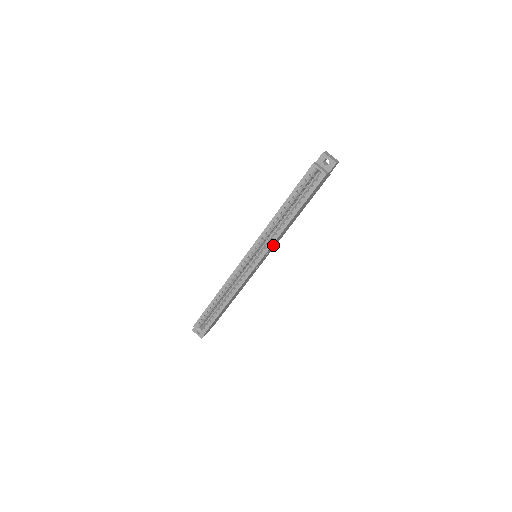
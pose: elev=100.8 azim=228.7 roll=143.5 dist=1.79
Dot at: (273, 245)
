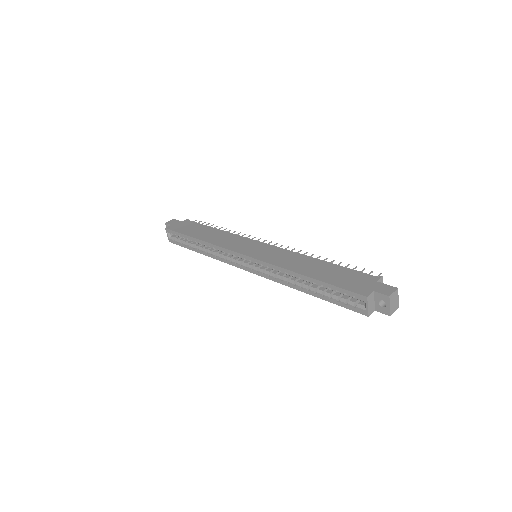
Dot at: occluded
